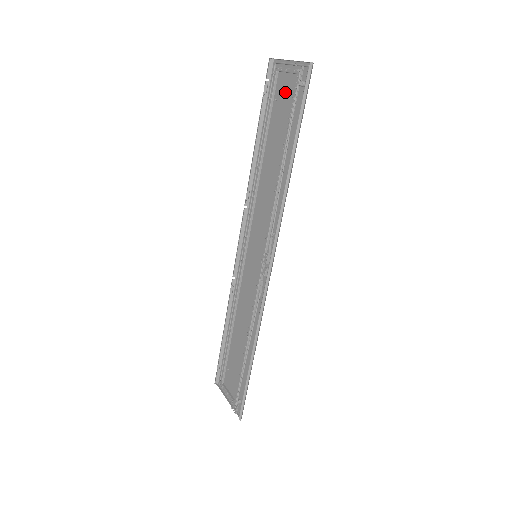
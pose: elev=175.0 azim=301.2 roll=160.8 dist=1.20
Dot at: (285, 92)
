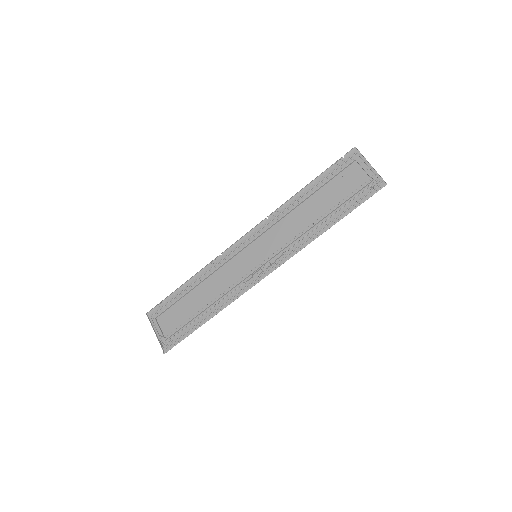
Dot at: (353, 178)
